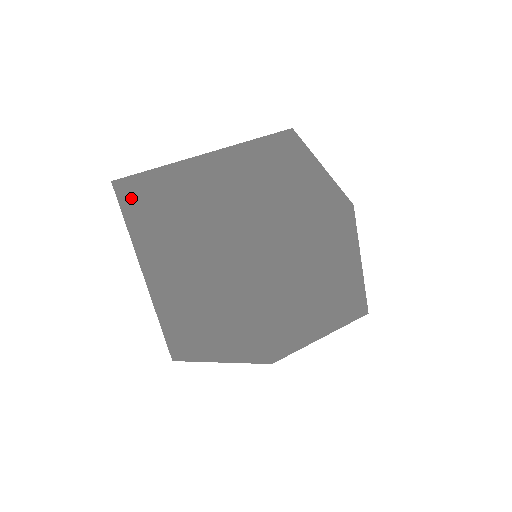
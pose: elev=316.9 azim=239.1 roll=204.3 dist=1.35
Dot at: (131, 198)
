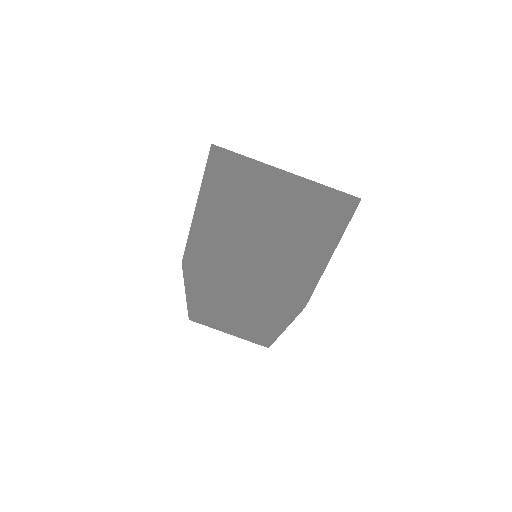
Dot at: (209, 165)
